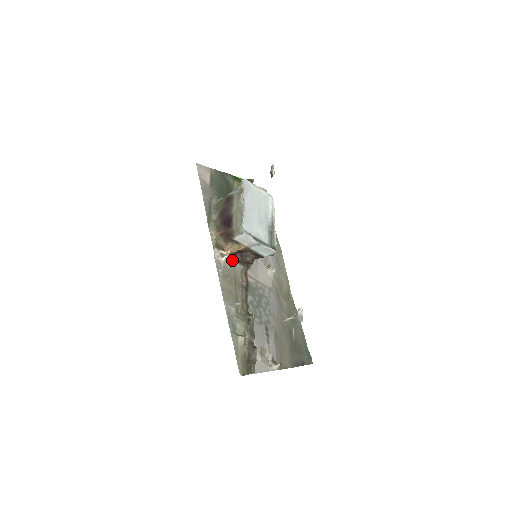
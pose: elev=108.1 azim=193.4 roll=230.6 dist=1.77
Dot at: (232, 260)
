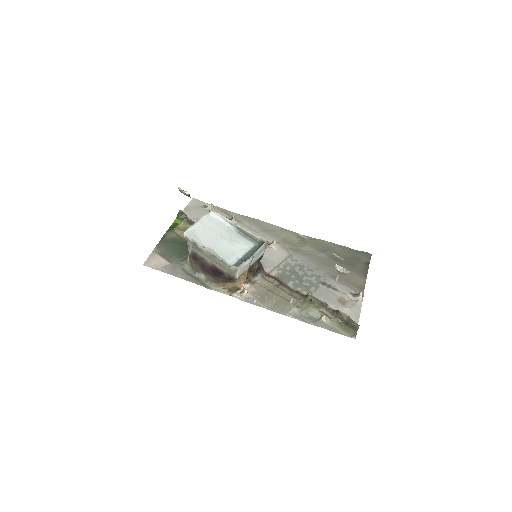
Dot at: (249, 282)
